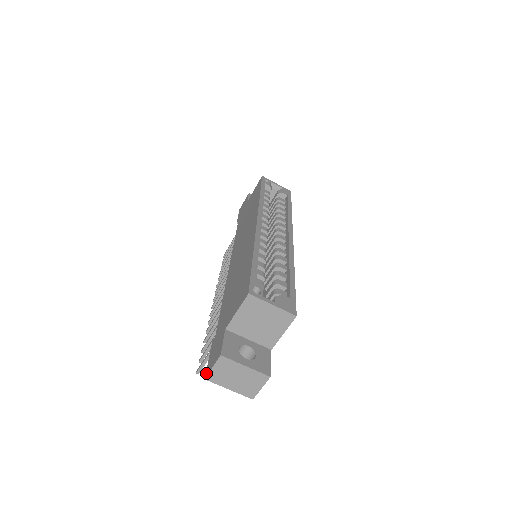
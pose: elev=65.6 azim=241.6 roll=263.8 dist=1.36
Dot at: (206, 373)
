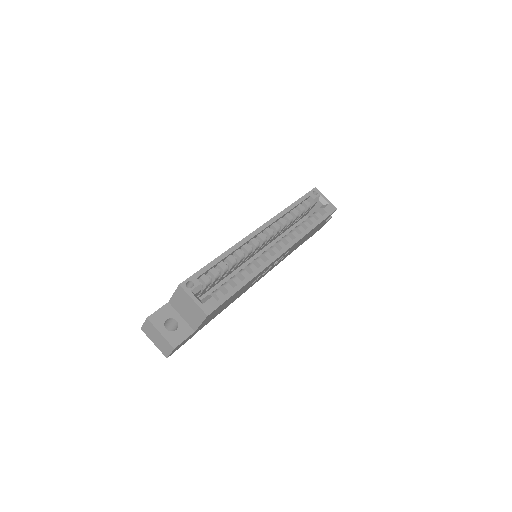
Dot at: occluded
